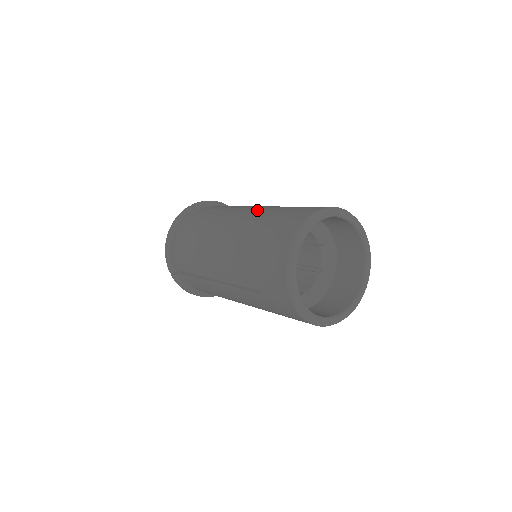
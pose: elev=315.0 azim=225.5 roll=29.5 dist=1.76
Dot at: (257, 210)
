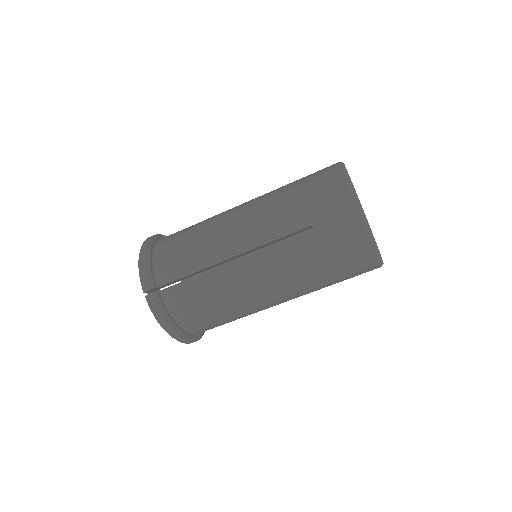
Dot at: occluded
